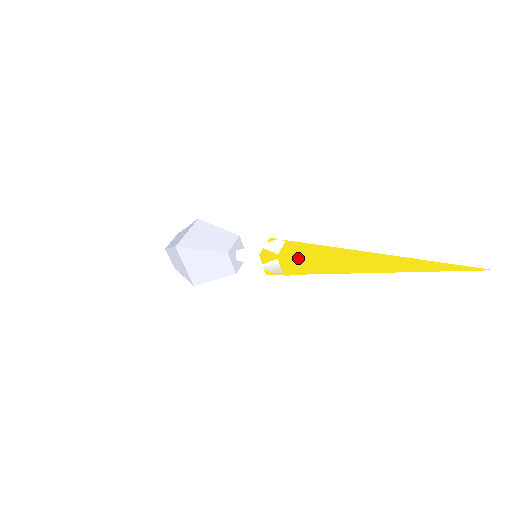
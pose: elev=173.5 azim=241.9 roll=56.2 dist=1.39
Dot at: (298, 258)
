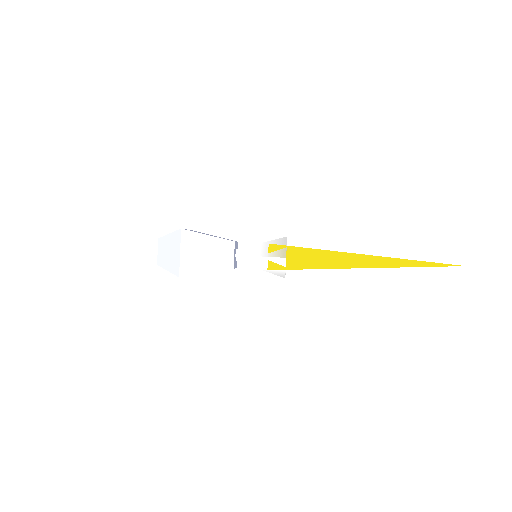
Dot at: occluded
